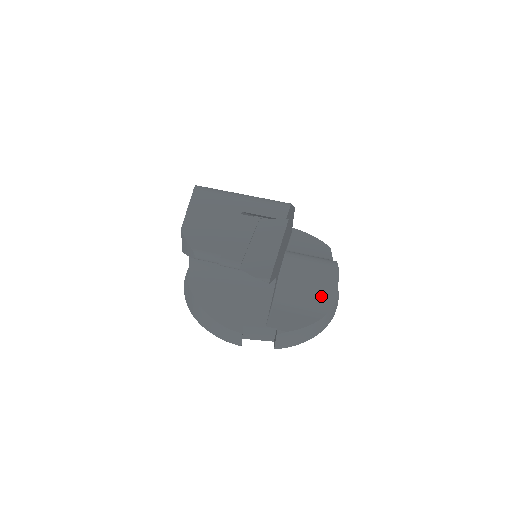
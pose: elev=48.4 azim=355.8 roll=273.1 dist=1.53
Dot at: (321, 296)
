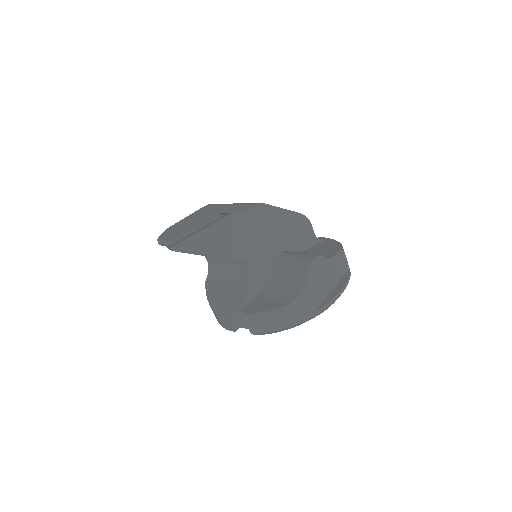
Dot at: (294, 286)
